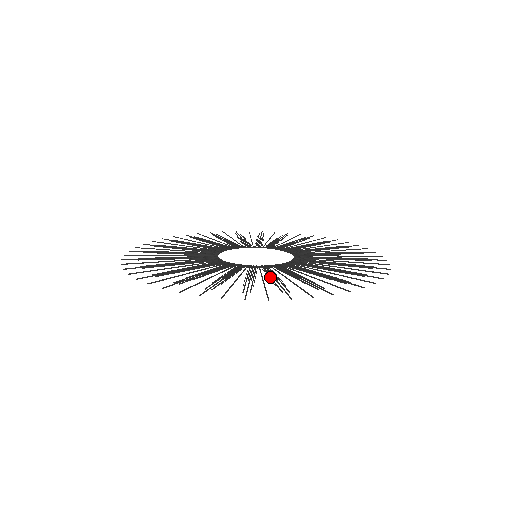
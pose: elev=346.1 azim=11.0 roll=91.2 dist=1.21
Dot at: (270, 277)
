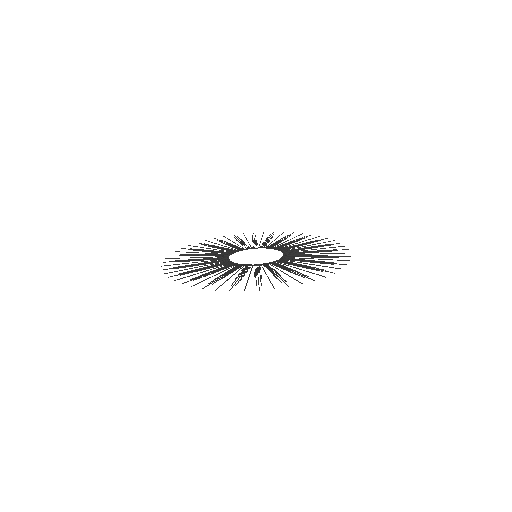
Dot at: (306, 261)
